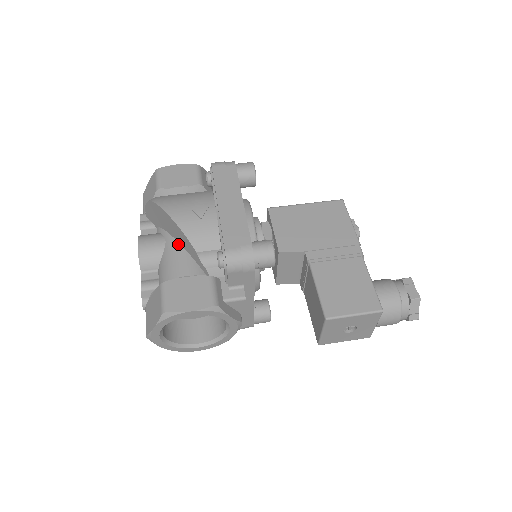
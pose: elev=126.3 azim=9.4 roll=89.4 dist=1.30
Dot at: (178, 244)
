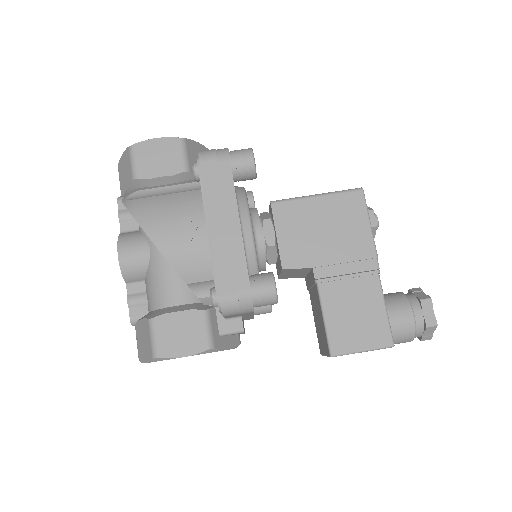
Dot at: (165, 259)
